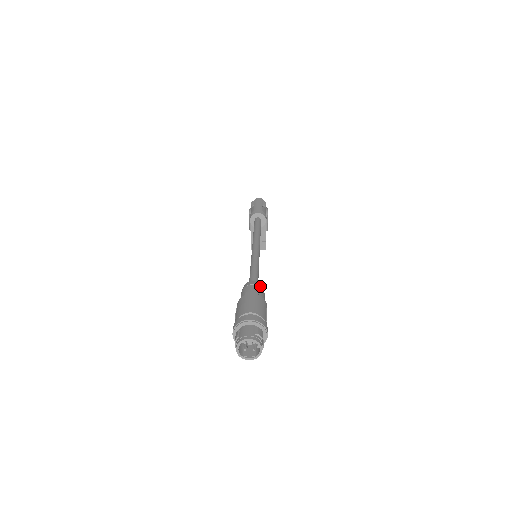
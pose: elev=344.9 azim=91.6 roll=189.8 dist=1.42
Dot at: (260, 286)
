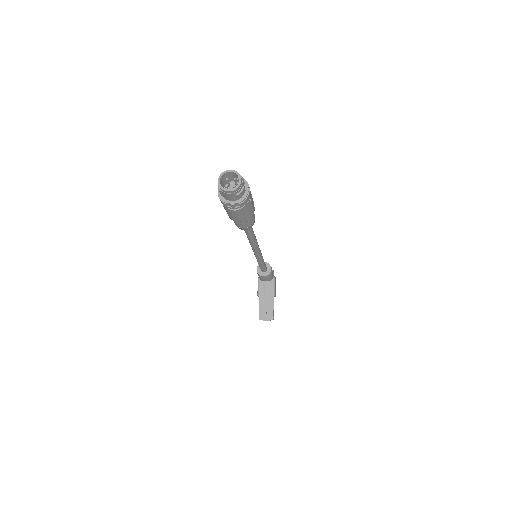
Dot at: occluded
